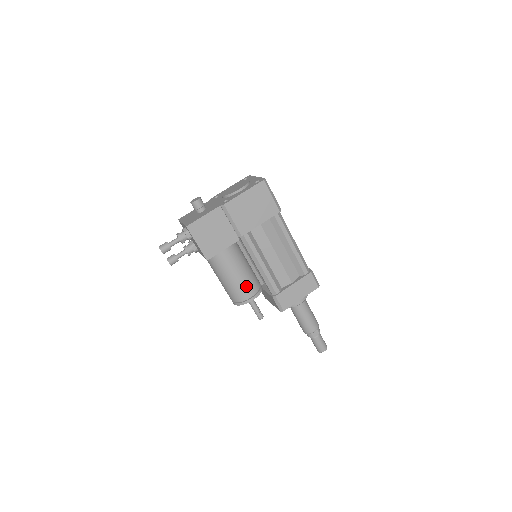
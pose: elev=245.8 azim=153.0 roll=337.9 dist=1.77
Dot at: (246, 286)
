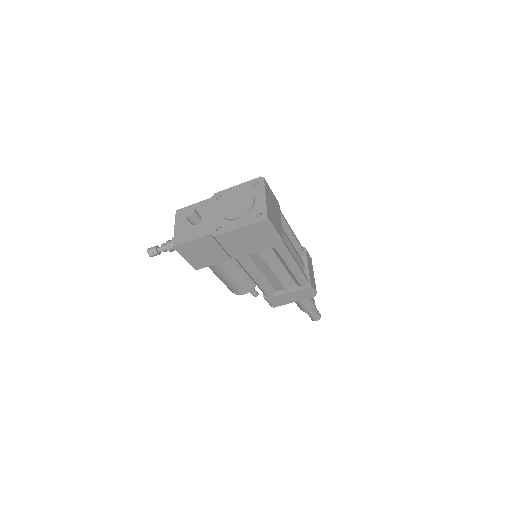
Dot at: (238, 286)
